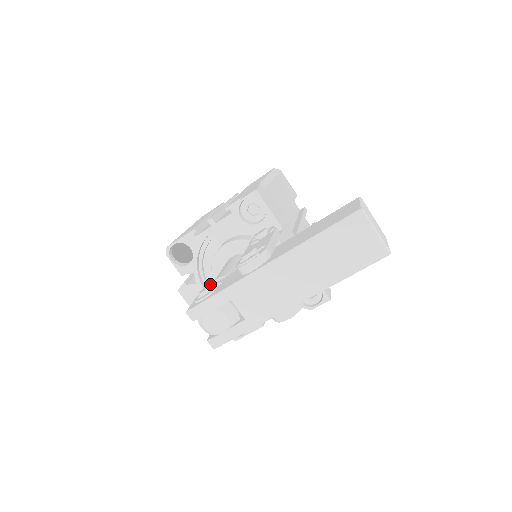
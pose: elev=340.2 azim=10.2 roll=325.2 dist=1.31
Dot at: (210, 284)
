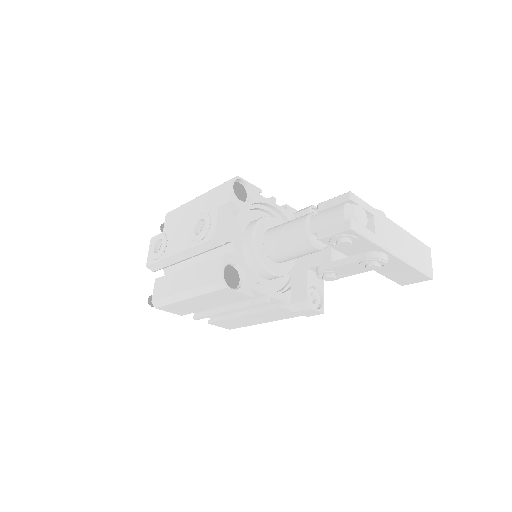
Dot at: occluded
